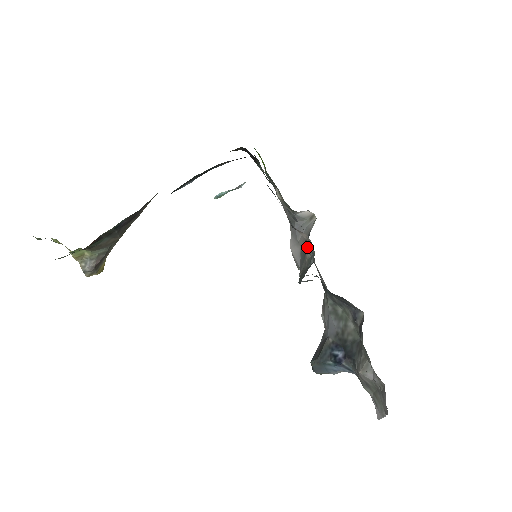
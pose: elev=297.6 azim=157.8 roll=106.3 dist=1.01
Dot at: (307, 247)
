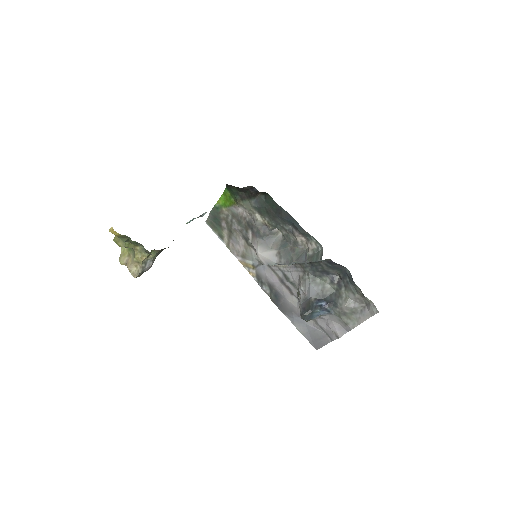
Dot at: (314, 242)
